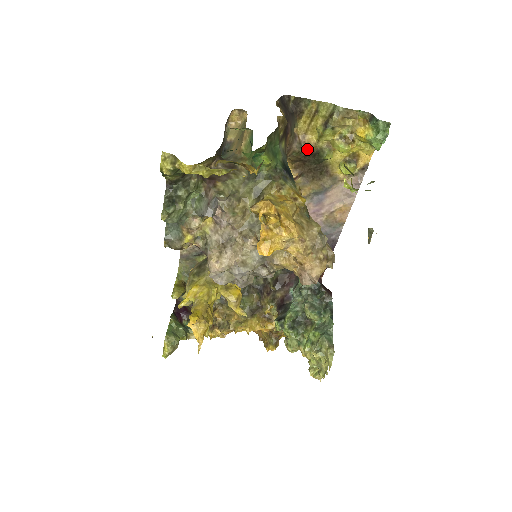
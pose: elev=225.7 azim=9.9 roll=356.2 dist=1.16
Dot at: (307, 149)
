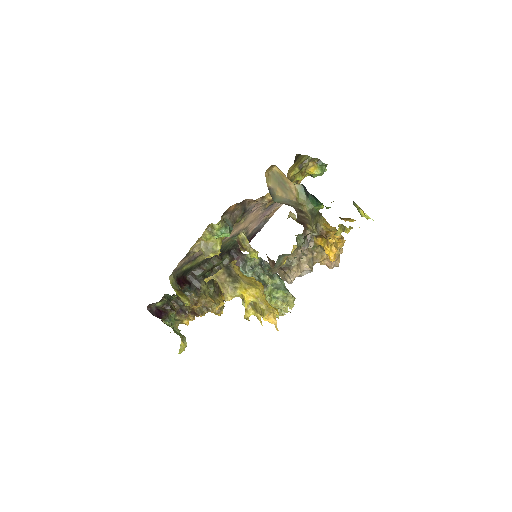
Dot at: occluded
